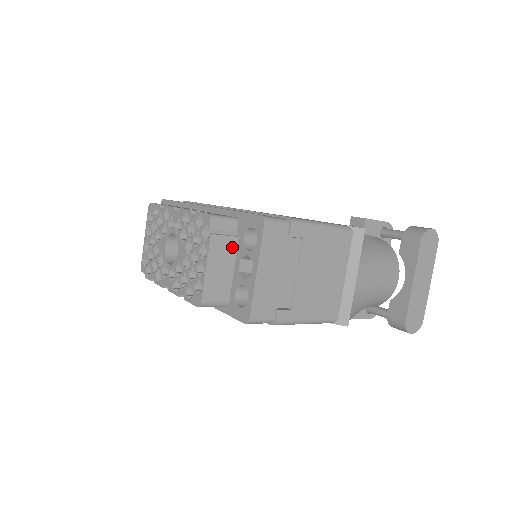
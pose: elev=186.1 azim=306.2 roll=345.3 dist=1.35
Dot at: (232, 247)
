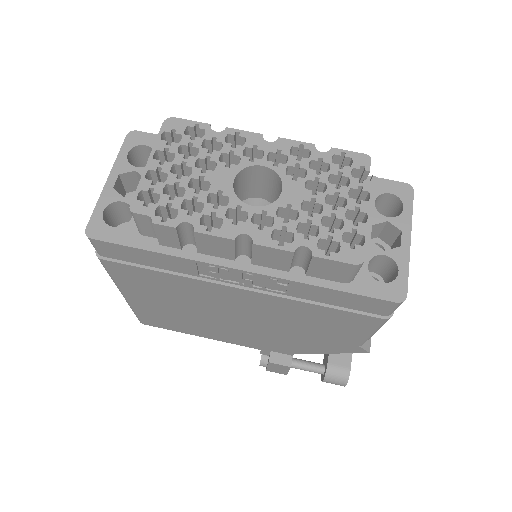
Dot at: occluded
